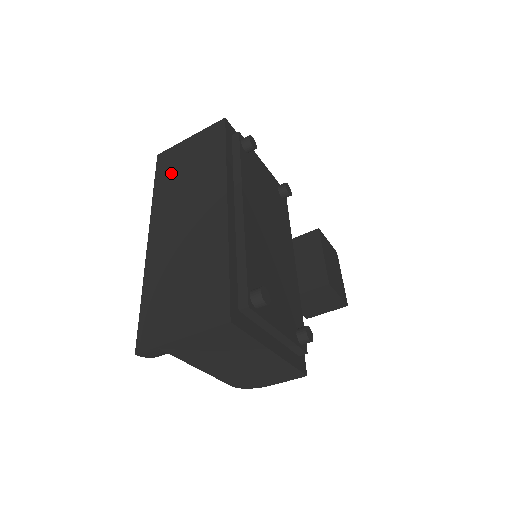
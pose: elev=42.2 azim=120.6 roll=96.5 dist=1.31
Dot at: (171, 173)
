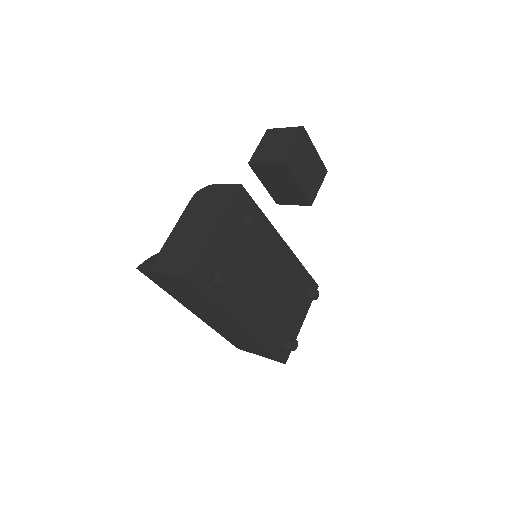
Dot at: (171, 290)
